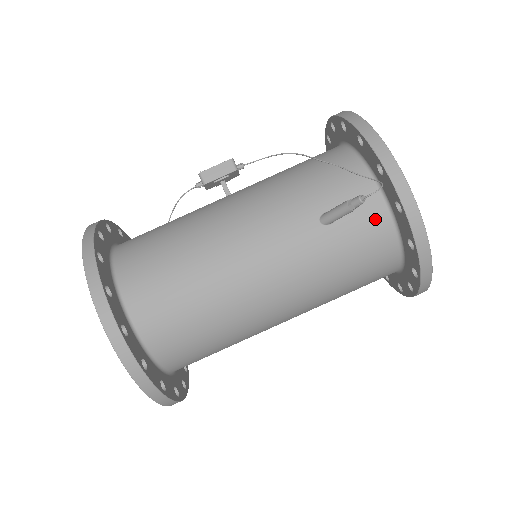
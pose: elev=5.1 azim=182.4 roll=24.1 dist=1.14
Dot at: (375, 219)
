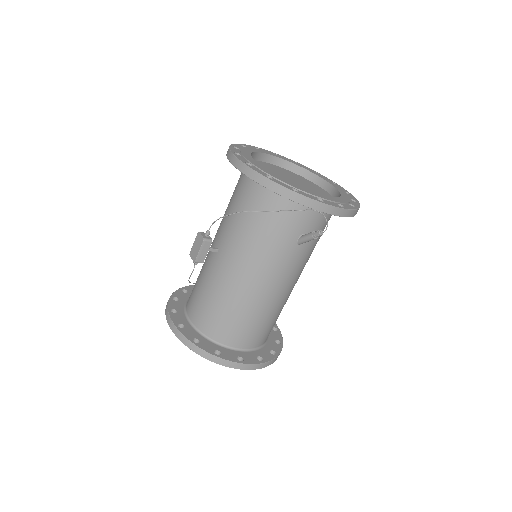
Dot at: (322, 217)
